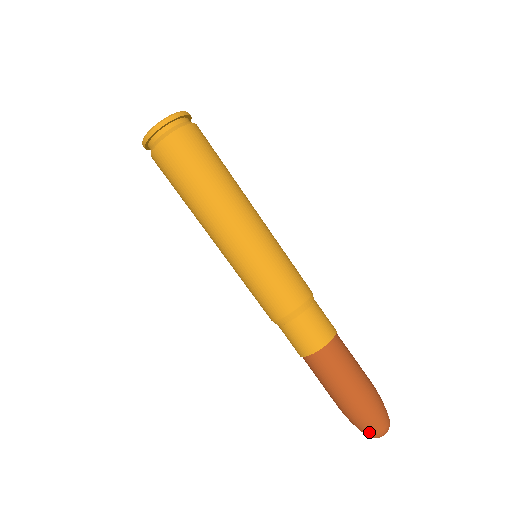
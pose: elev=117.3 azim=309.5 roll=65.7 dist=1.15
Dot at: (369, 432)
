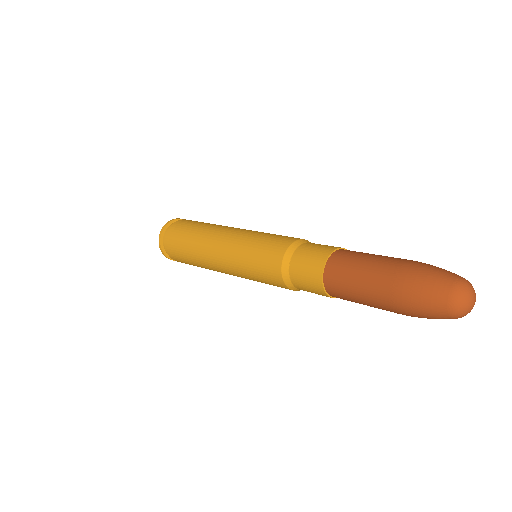
Dot at: (440, 296)
